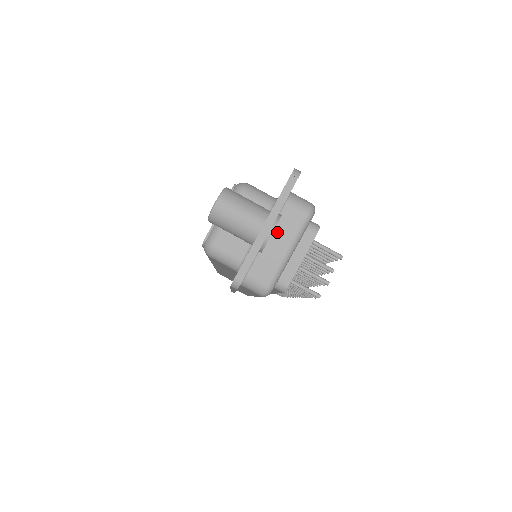
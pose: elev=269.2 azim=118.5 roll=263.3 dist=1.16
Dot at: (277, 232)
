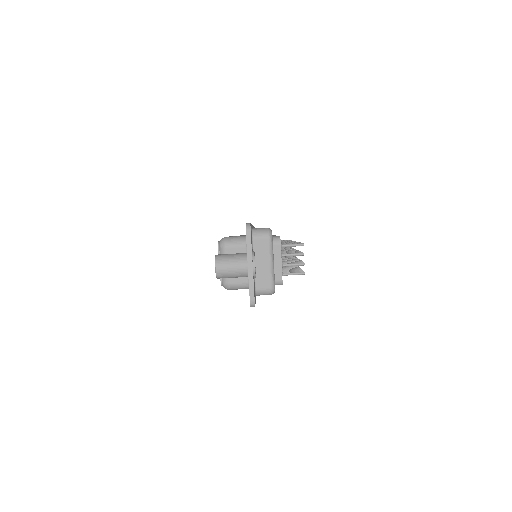
Dot at: (258, 257)
